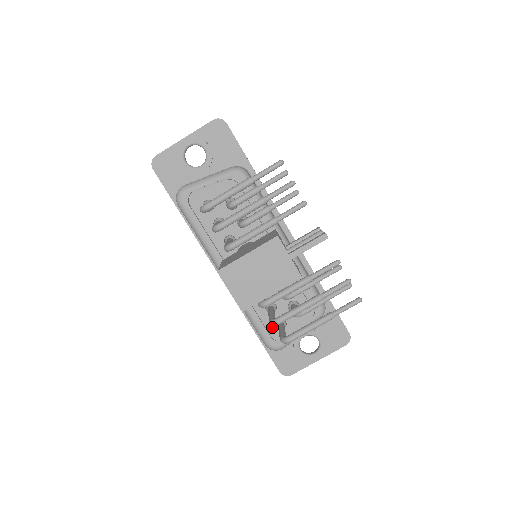
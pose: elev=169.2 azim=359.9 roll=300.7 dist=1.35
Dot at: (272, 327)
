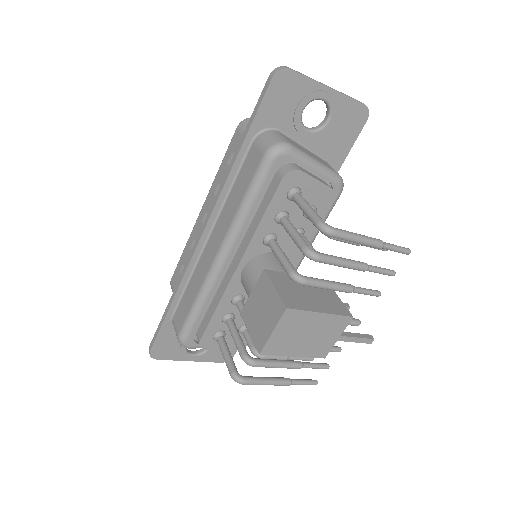
Dot at: (210, 333)
